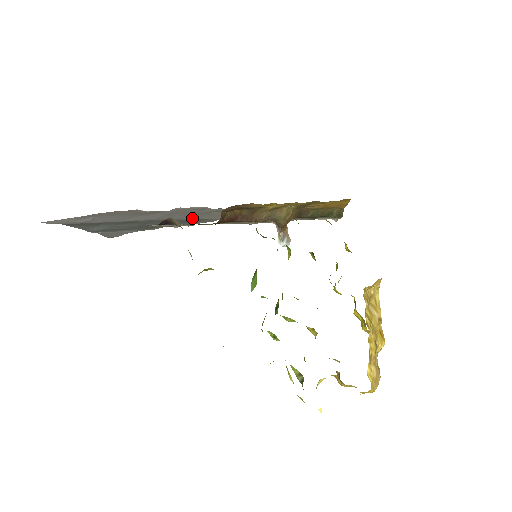
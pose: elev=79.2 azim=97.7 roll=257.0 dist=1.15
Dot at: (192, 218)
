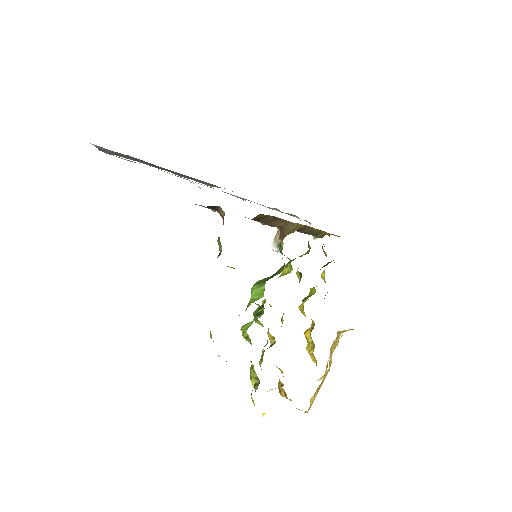
Dot at: occluded
